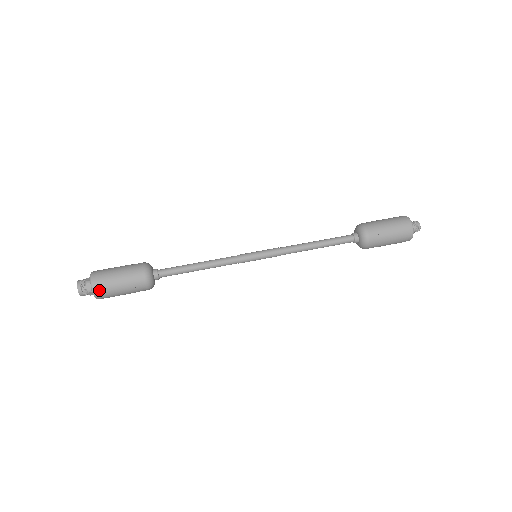
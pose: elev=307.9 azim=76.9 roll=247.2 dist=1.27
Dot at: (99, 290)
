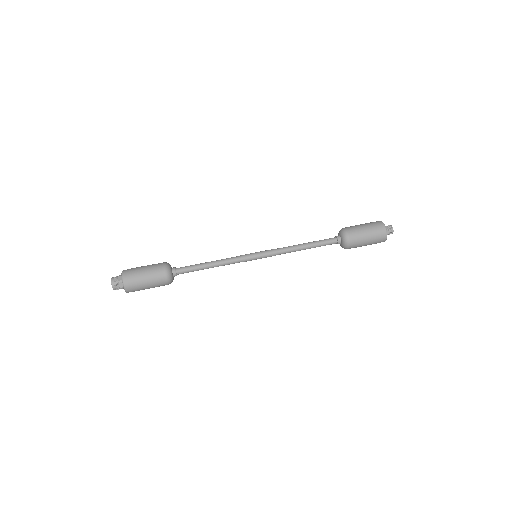
Dot at: (127, 277)
